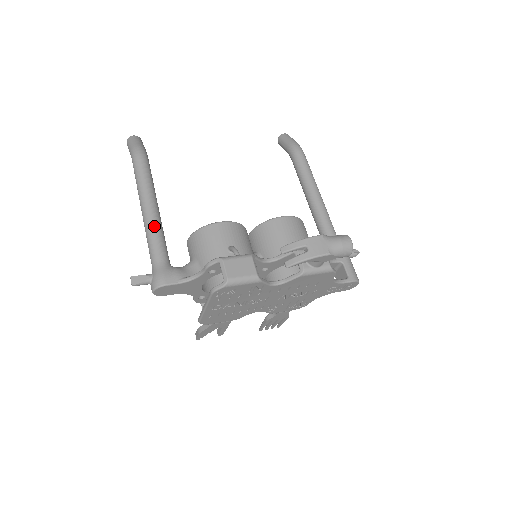
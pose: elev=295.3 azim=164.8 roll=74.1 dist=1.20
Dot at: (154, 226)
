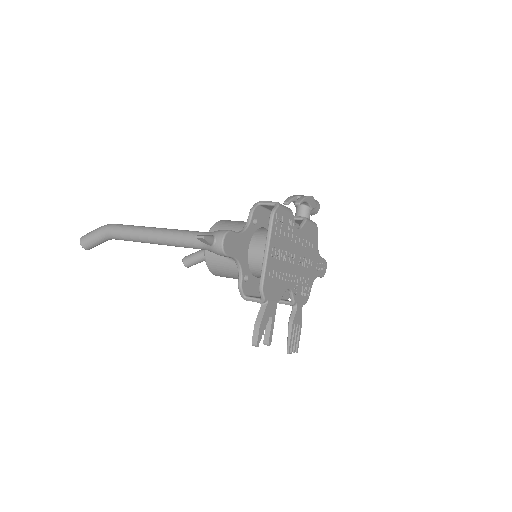
Dot at: (176, 229)
